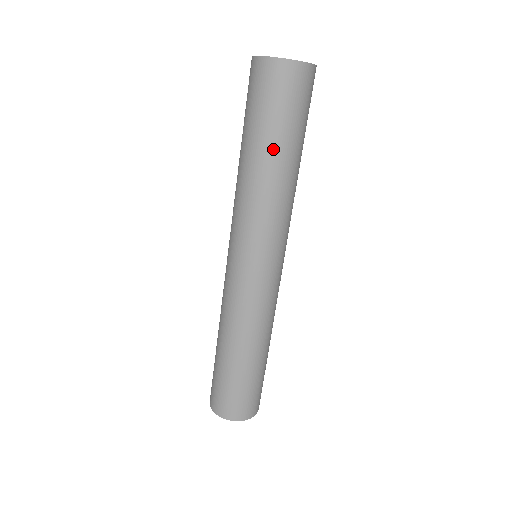
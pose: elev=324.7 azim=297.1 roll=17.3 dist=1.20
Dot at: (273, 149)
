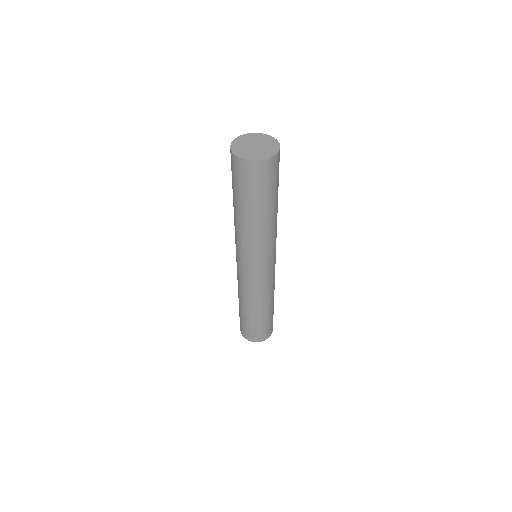
Dot at: (264, 210)
